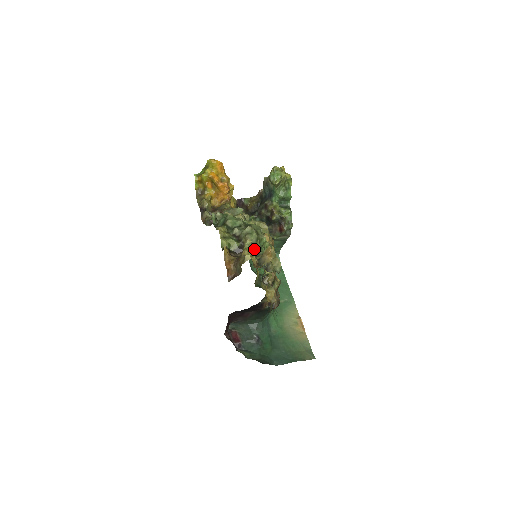
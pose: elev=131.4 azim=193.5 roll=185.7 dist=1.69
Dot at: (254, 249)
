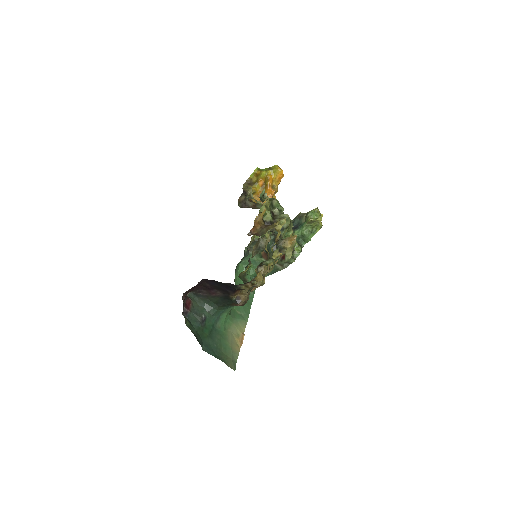
Dot at: occluded
